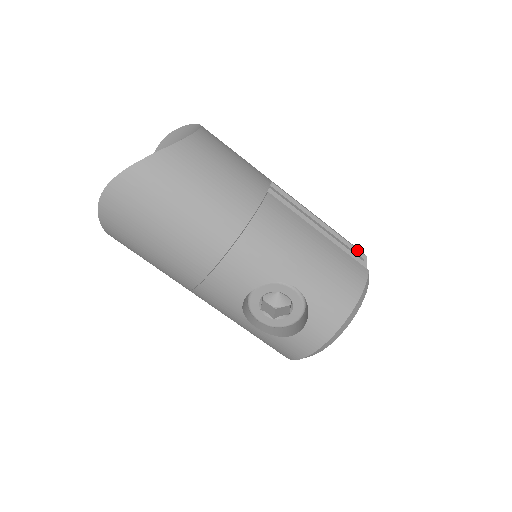
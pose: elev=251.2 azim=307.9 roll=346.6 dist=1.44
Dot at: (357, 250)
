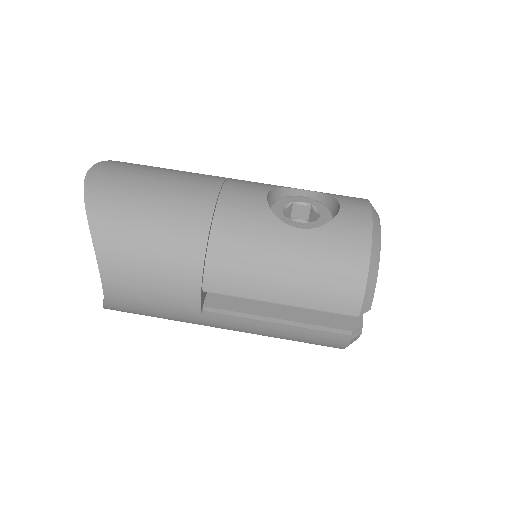
Dot at: occluded
